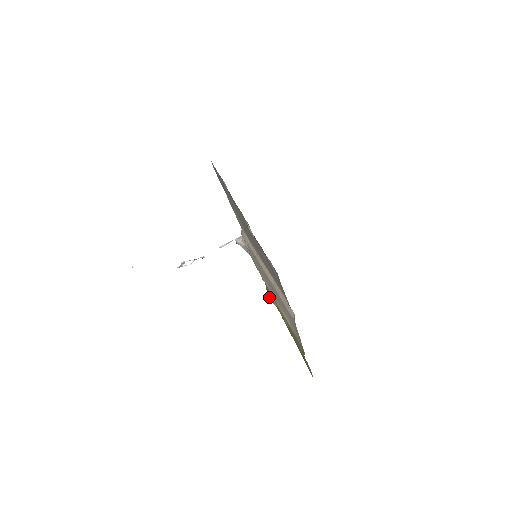
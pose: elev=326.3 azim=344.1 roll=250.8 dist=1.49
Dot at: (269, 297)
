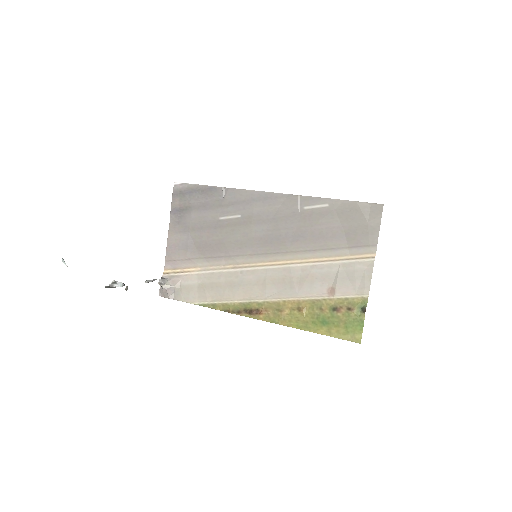
Dot at: (249, 311)
